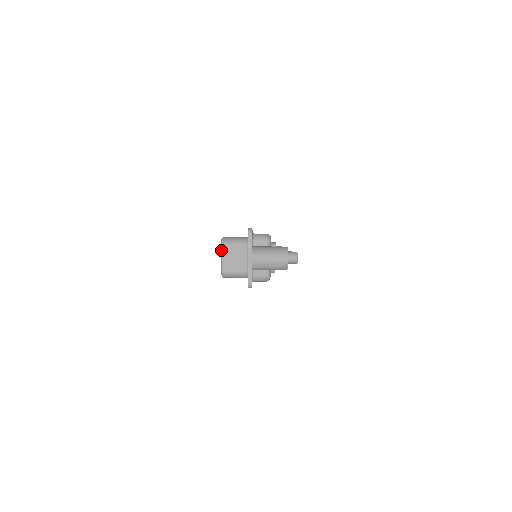
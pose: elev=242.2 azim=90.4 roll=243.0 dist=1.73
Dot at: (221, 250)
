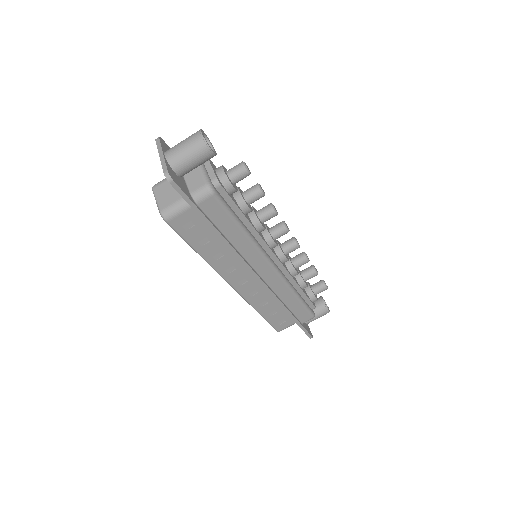
Dot at: (153, 193)
